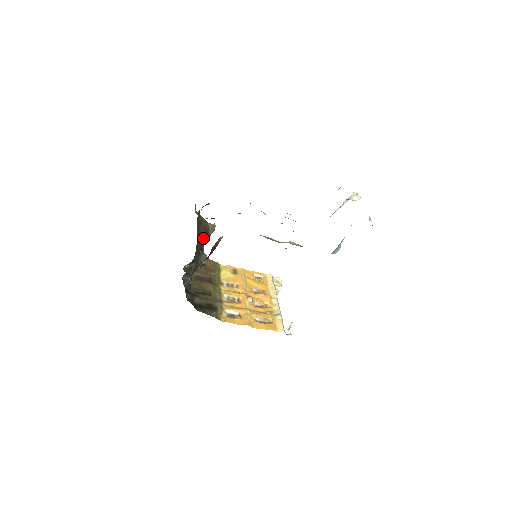
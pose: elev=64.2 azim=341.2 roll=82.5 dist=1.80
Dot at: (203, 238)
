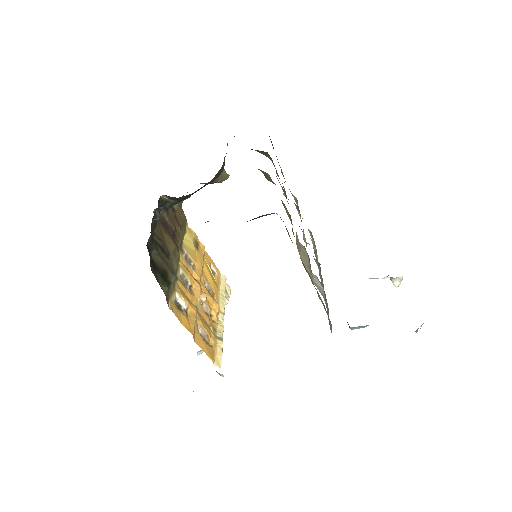
Dot at: occluded
